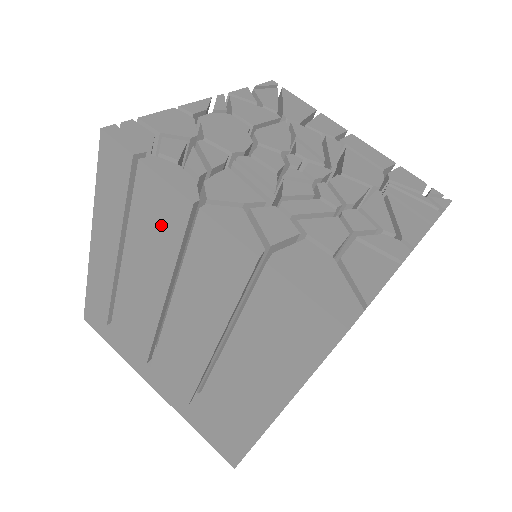
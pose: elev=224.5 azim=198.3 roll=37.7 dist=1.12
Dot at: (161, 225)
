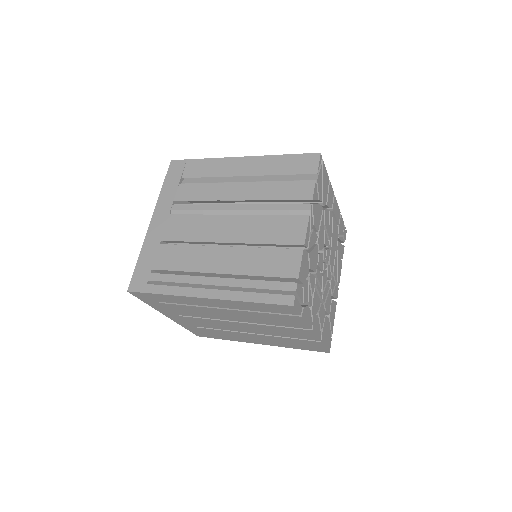
Dot at: (280, 322)
